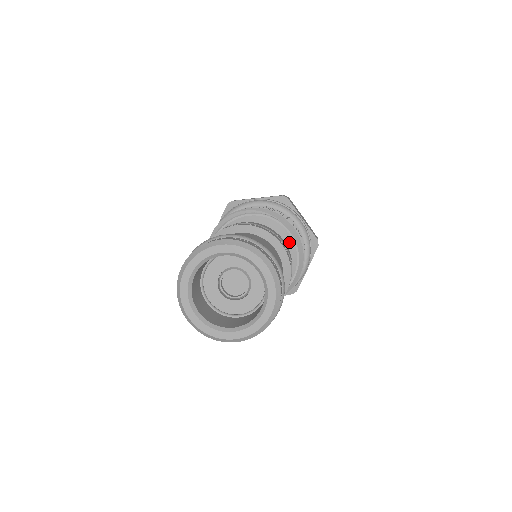
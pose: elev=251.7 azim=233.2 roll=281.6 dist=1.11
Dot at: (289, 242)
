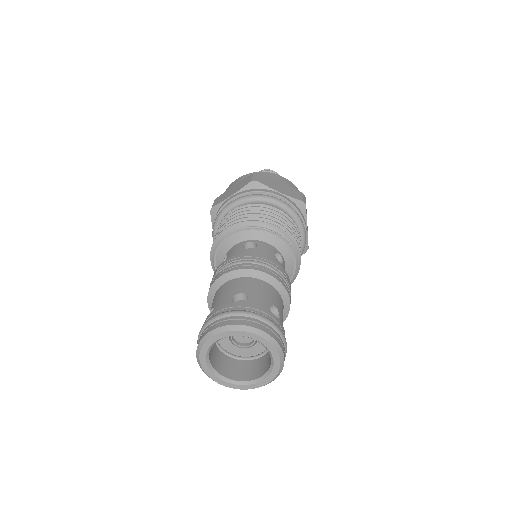
Dot at: (290, 269)
